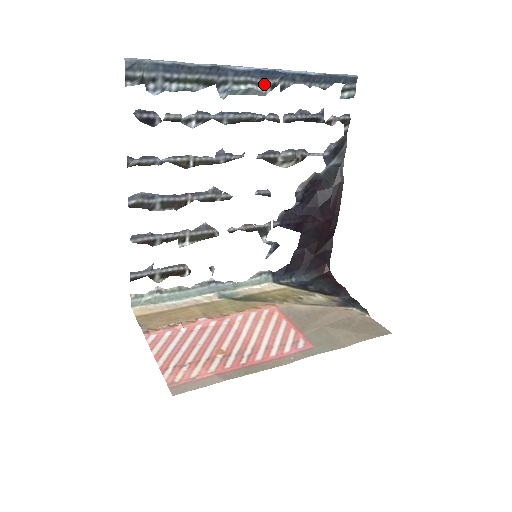
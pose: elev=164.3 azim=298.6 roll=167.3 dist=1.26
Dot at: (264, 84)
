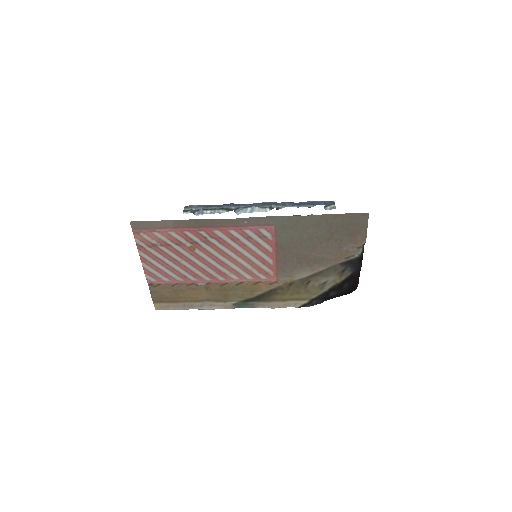
Dot at: (264, 207)
